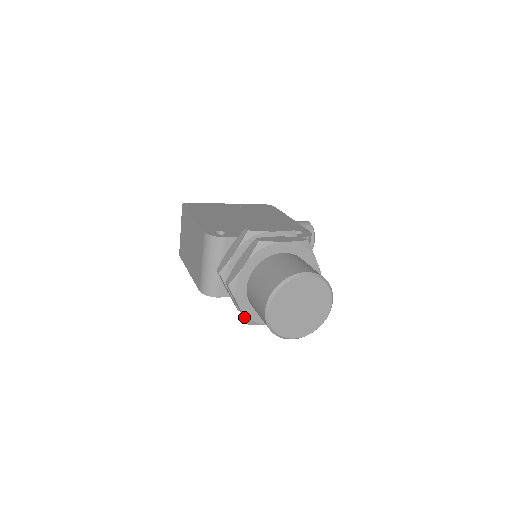
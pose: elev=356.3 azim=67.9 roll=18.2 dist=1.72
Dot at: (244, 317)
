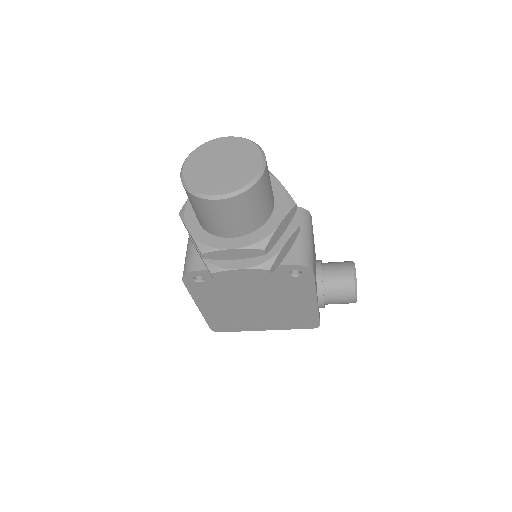
Dot at: (195, 242)
